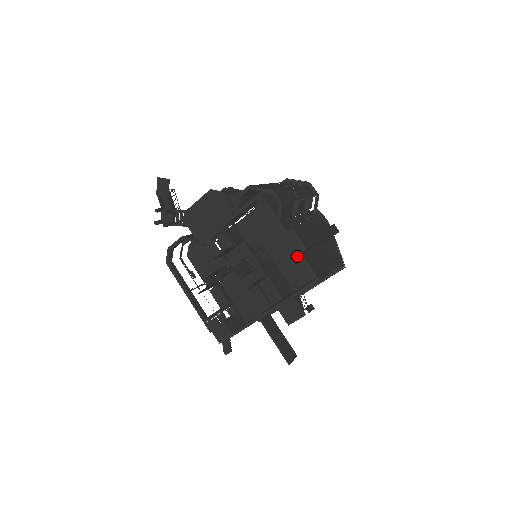
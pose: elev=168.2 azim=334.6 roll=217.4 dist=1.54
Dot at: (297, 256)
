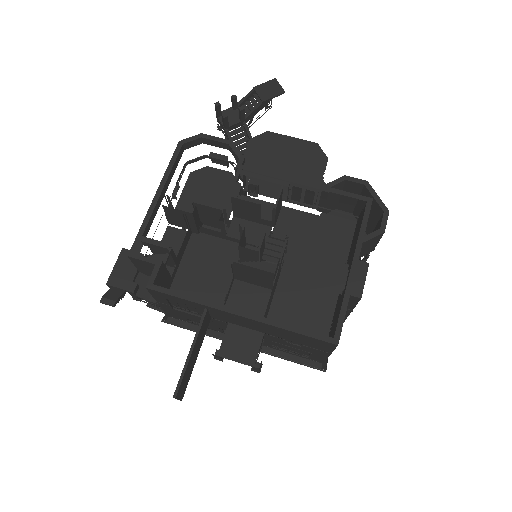
Dot at: (311, 301)
